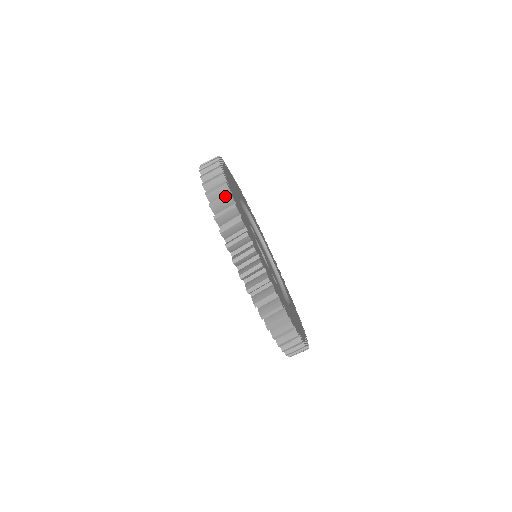
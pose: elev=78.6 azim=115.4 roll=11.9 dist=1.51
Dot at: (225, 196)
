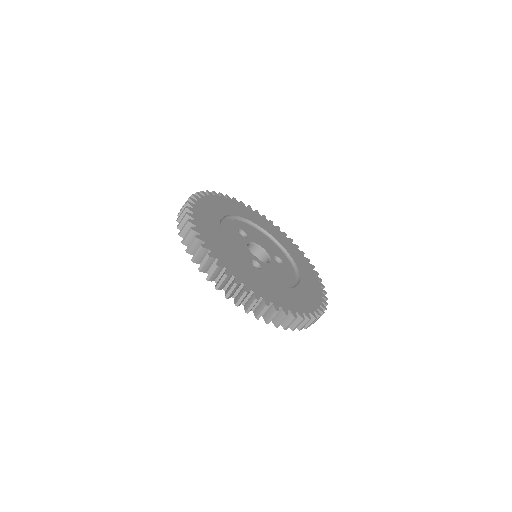
Dot at: (214, 269)
